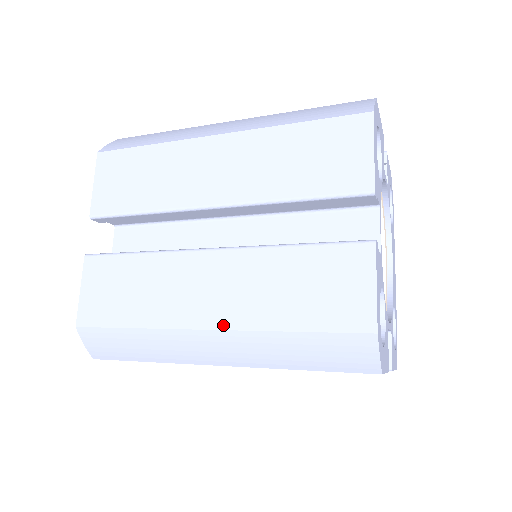
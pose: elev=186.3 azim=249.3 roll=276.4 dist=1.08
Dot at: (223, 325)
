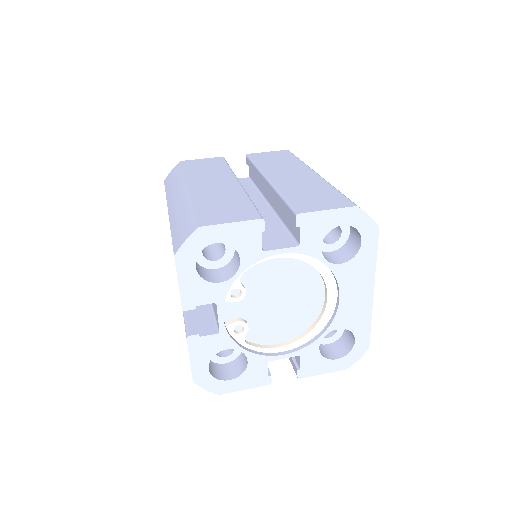
Dot at: occluded
